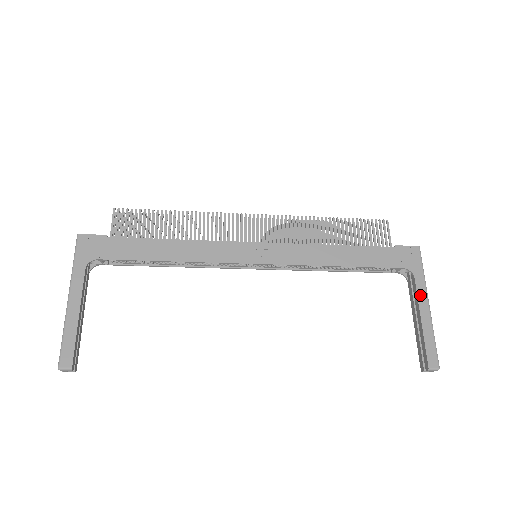
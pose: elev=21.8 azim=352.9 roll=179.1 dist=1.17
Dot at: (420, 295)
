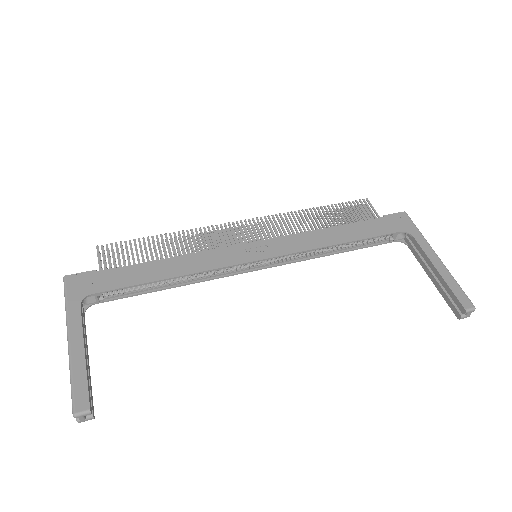
Dot at: (426, 250)
